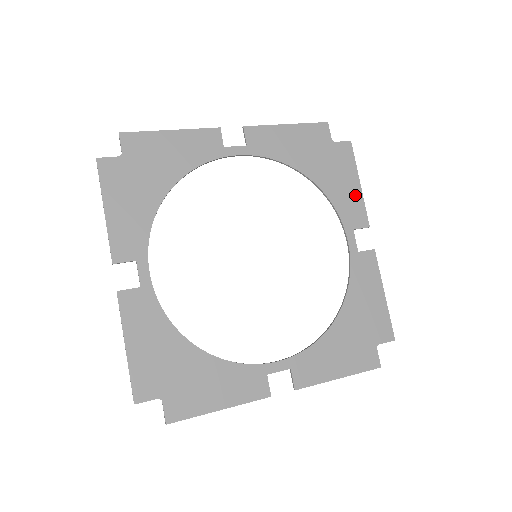
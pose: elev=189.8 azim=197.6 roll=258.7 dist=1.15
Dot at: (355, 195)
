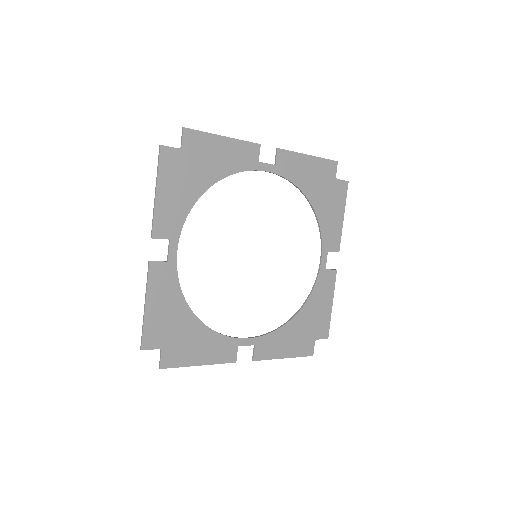
Dot at: (337, 225)
